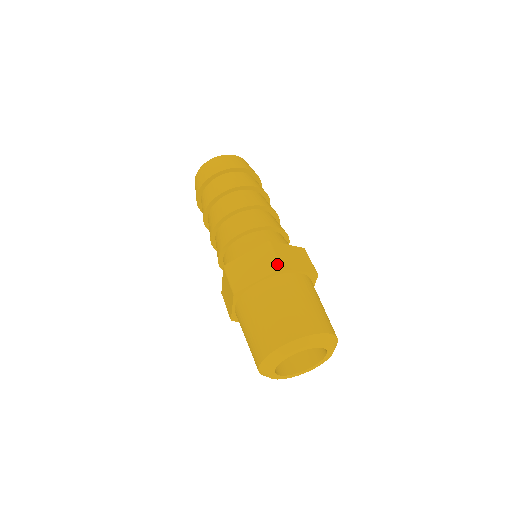
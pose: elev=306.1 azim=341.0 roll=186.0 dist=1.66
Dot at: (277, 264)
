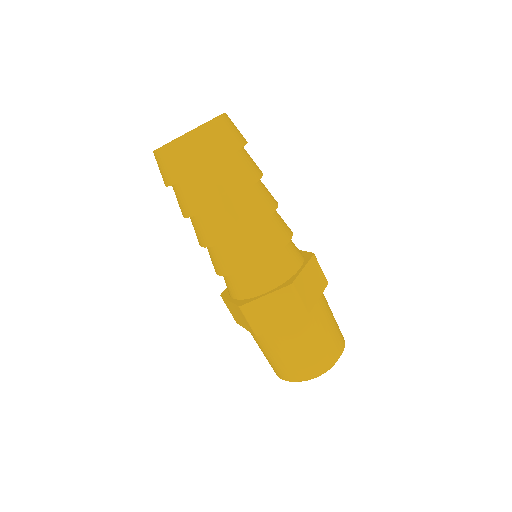
Dot at: (252, 331)
